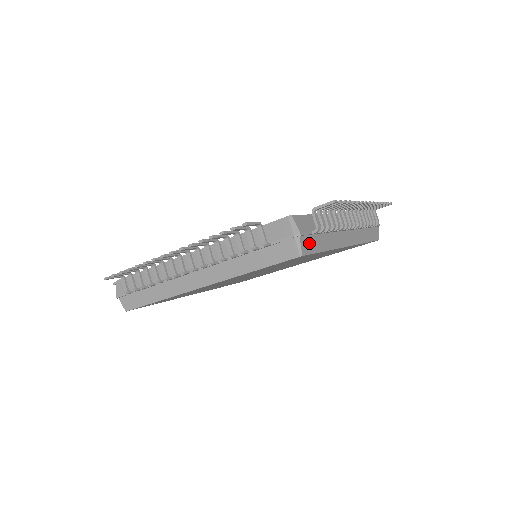
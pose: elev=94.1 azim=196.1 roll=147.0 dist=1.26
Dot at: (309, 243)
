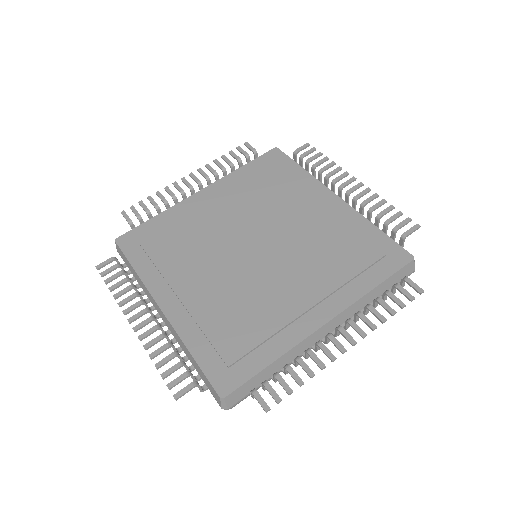
Dot at: (245, 397)
